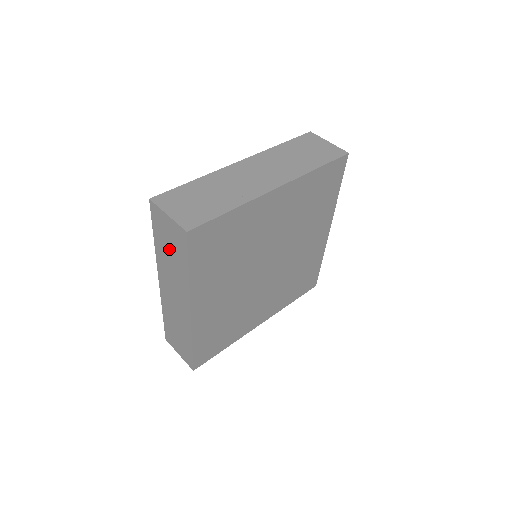
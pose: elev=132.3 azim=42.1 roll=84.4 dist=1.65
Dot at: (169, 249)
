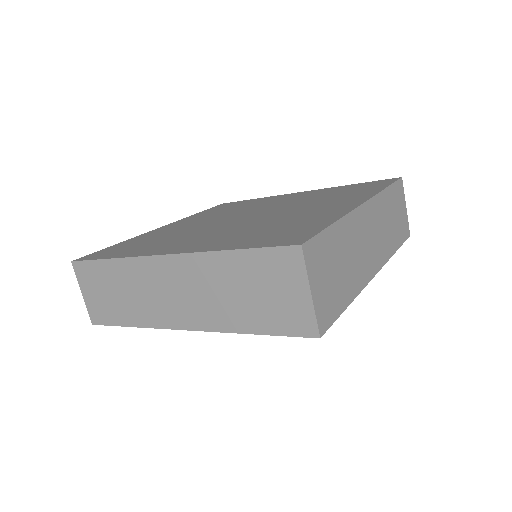
Dot at: (250, 291)
